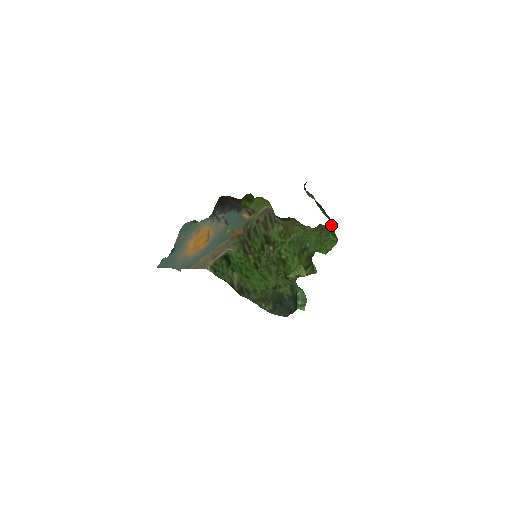
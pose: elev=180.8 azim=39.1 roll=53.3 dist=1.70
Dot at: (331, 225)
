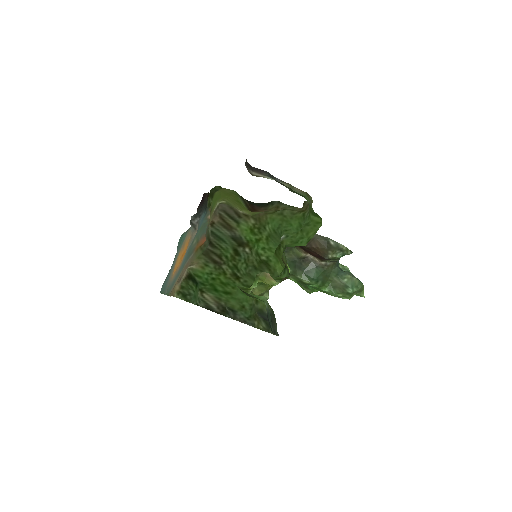
Dot at: occluded
